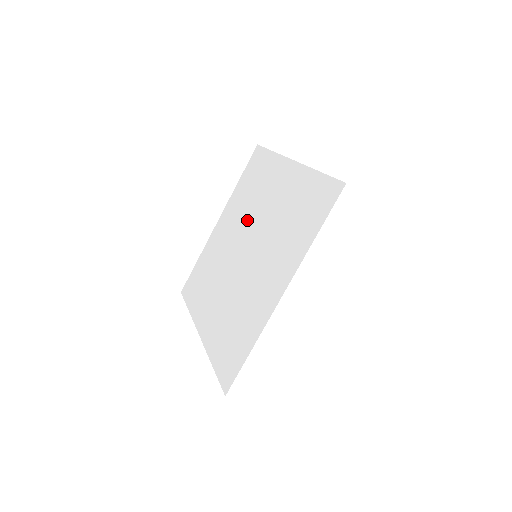
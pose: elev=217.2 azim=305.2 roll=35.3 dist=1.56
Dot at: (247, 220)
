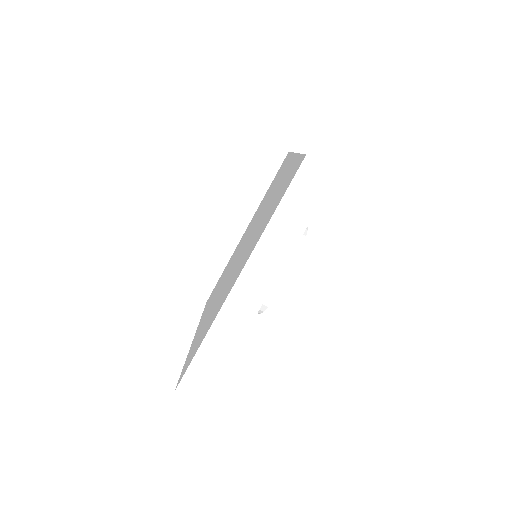
Dot at: (230, 266)
